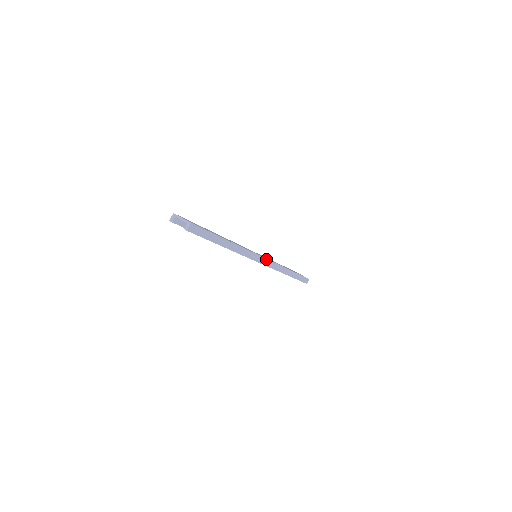
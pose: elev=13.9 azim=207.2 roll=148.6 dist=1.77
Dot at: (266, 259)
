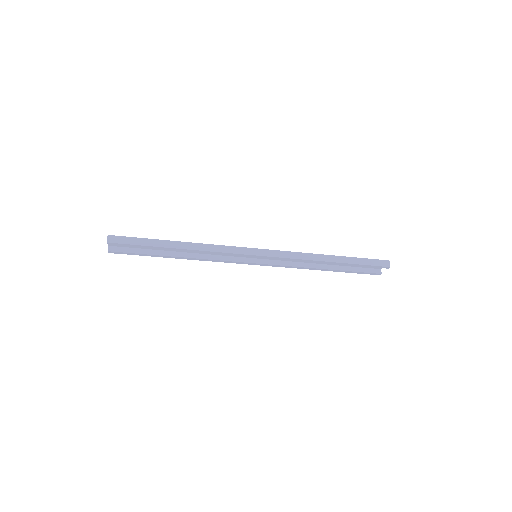
Dot at: (263, 250)
